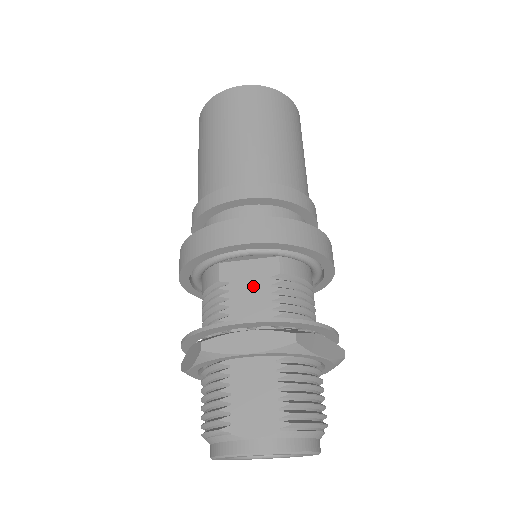
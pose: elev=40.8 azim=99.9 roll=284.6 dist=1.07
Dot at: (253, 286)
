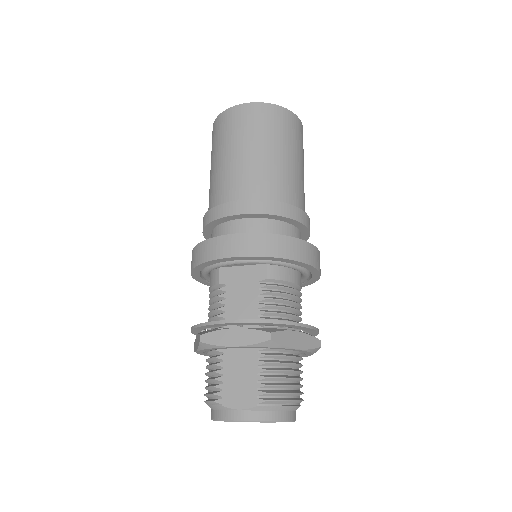
Dot at: (245, 289)
